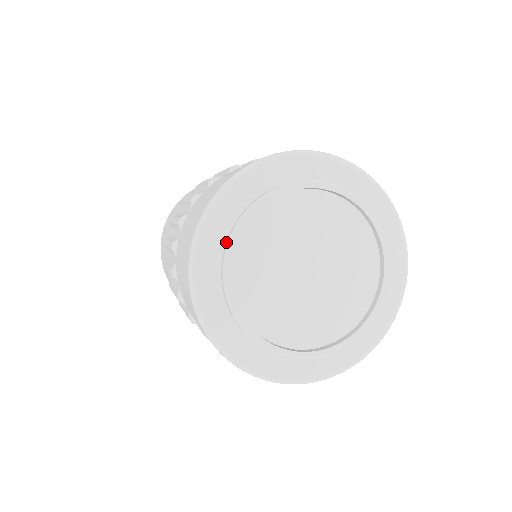
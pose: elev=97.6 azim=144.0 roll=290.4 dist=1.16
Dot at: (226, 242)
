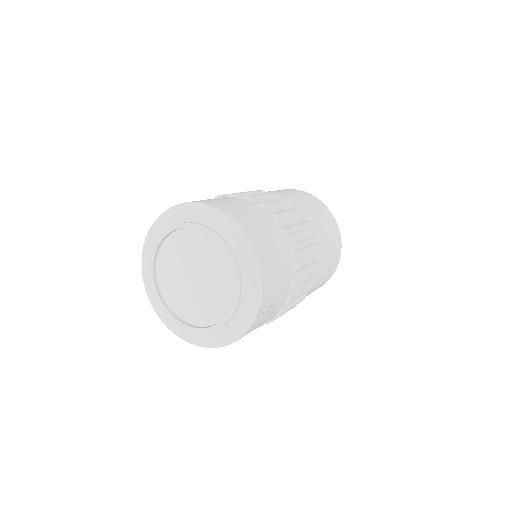
Dot at: occluded
